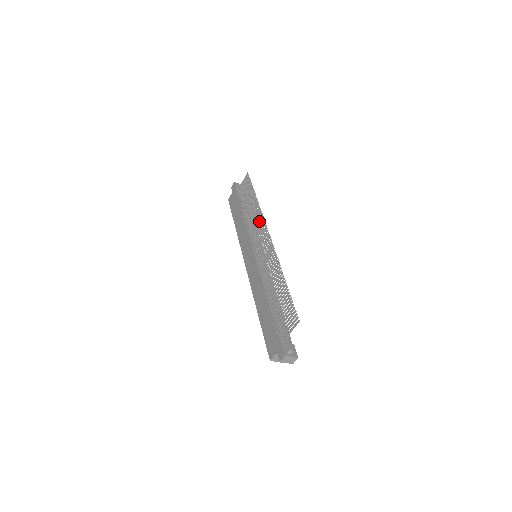
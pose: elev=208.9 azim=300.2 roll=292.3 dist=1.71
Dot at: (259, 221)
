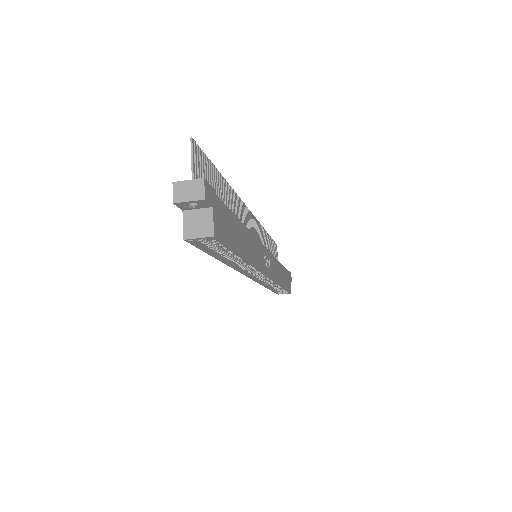
Dot at: (257, 230)
